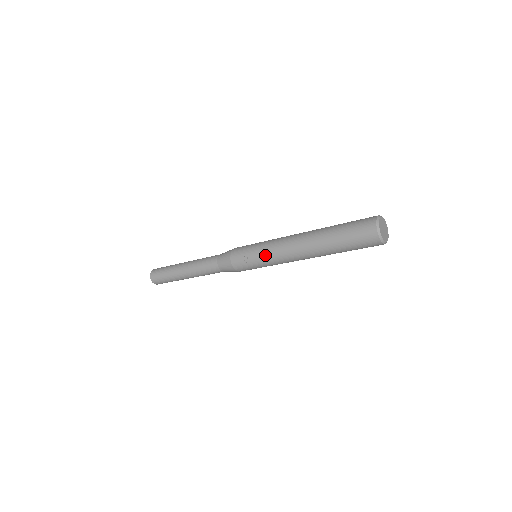
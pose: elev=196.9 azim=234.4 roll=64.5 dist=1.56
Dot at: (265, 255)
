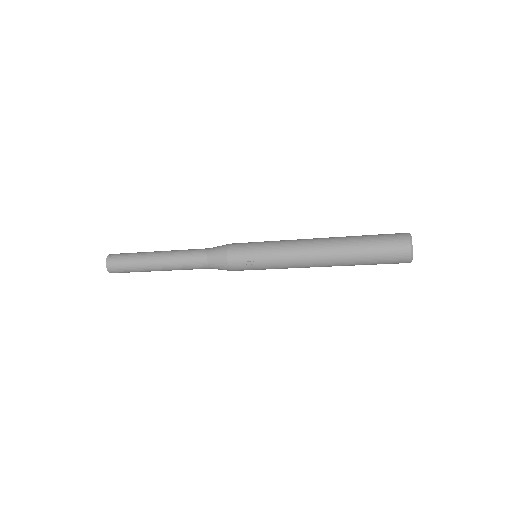
Dot at: (275, 263)
